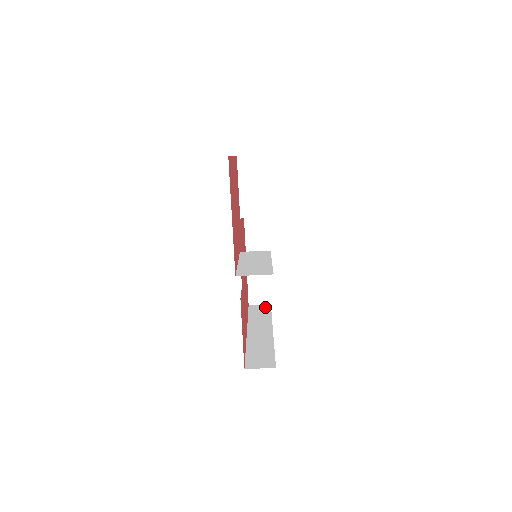
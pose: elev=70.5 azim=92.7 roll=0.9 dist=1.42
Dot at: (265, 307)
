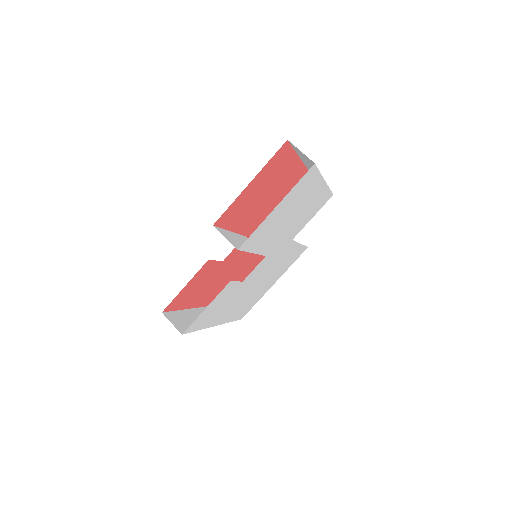
Dot at: occluded
